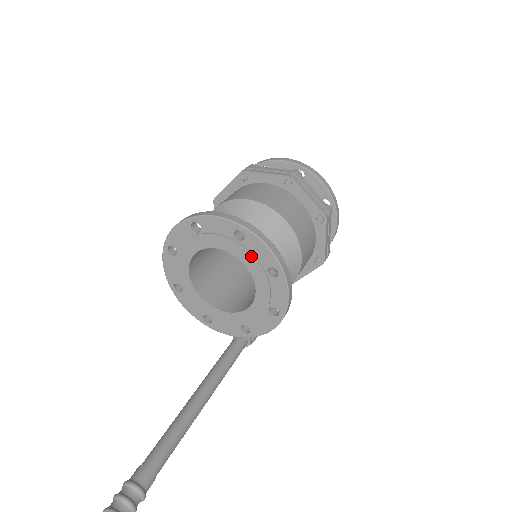
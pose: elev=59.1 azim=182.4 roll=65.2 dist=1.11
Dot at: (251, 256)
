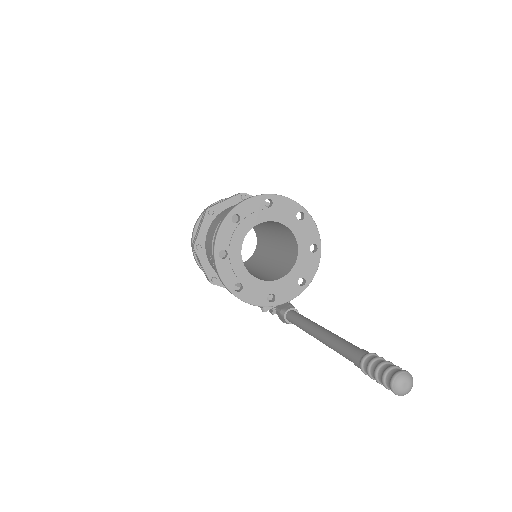
Dot at: (283, 213)
